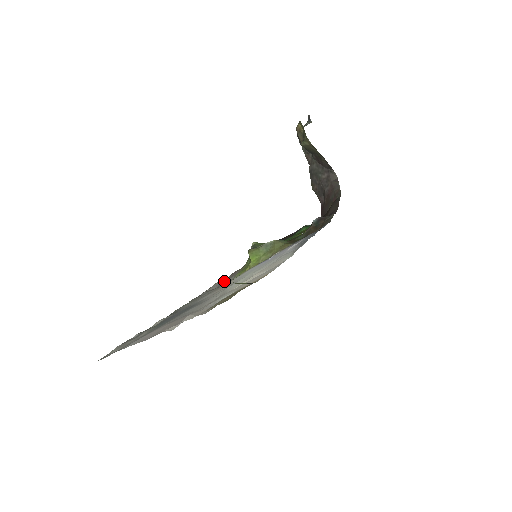
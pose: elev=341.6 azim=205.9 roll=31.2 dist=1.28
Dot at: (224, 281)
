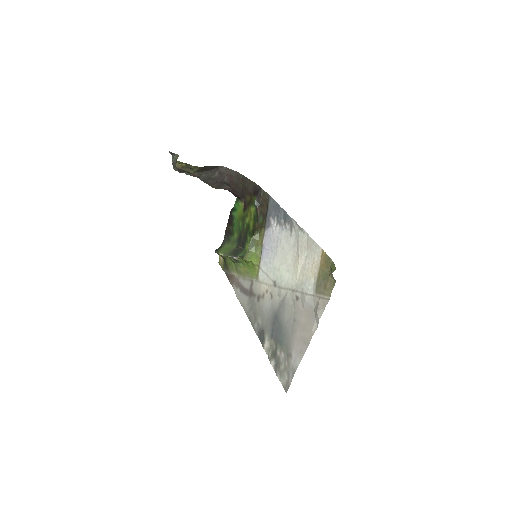
Dot at: (243, 290)
